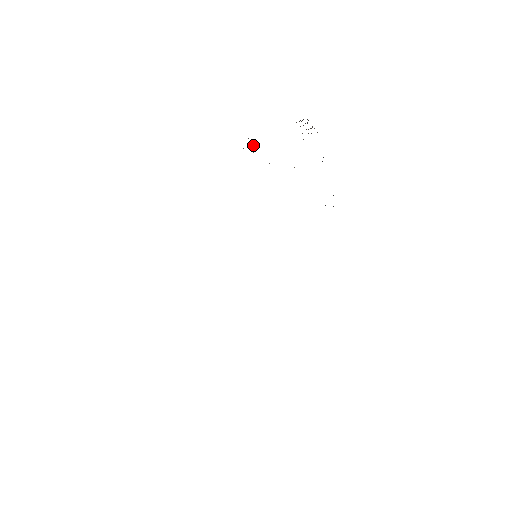
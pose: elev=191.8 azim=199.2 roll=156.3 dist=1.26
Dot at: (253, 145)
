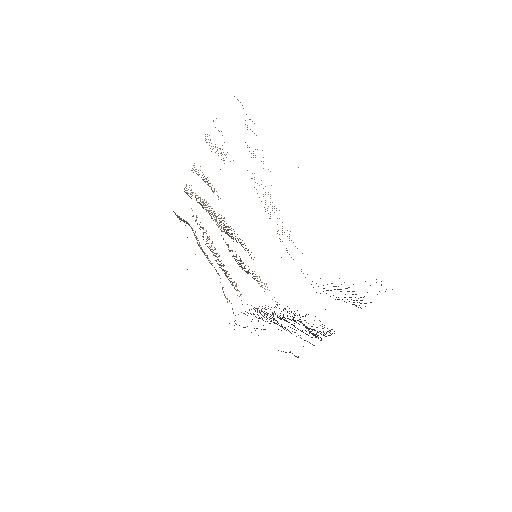
Dot at: occluded
